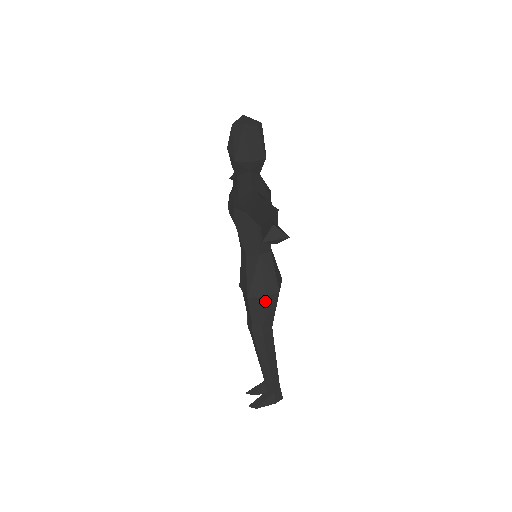
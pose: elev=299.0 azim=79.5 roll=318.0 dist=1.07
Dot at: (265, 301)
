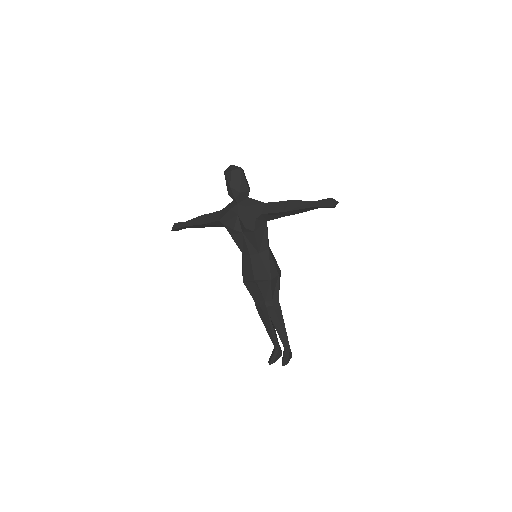
Dot at: (278, 279)
